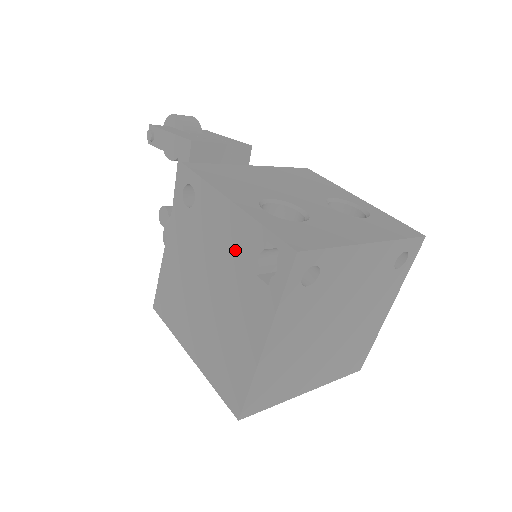
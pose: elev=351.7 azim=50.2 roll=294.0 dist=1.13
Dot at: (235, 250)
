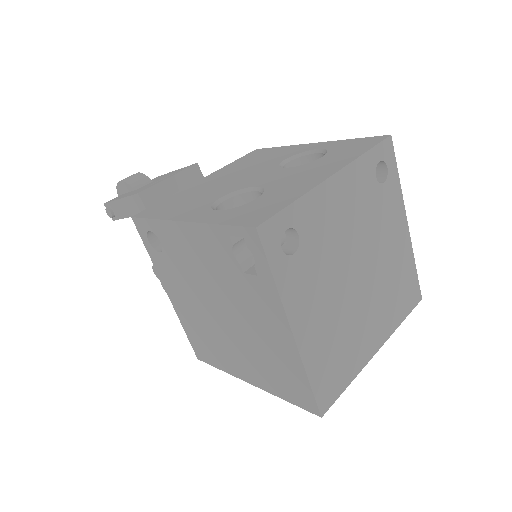
Dot at: (214, 263)
